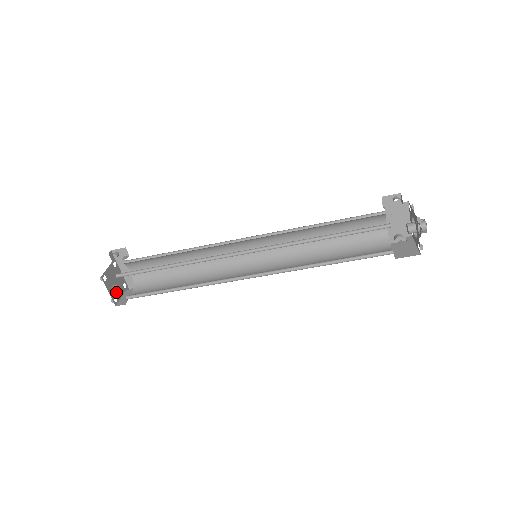
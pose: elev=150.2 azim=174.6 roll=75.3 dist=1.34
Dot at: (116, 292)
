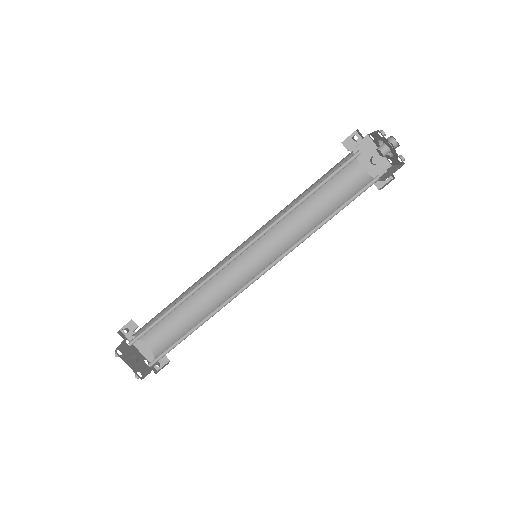
Dot at: (138, 367)
